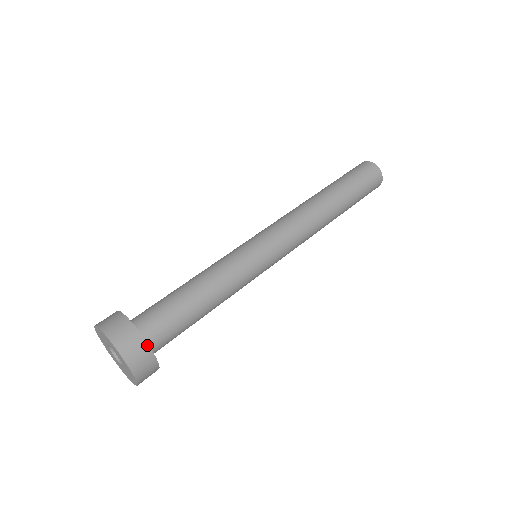
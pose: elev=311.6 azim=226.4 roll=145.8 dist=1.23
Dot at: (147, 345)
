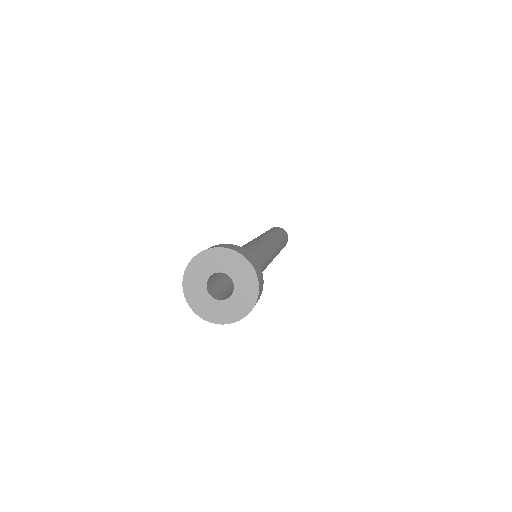
Dot at: occluded
